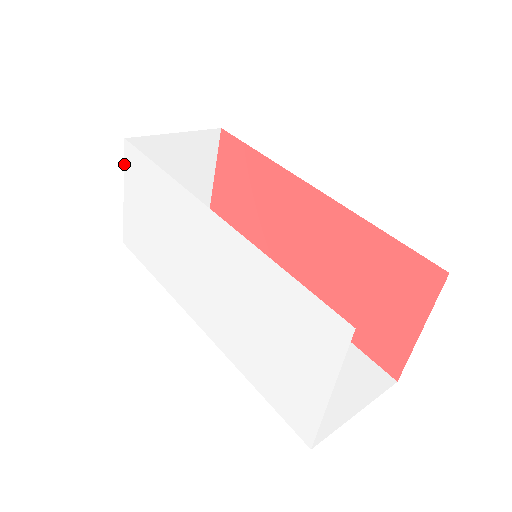
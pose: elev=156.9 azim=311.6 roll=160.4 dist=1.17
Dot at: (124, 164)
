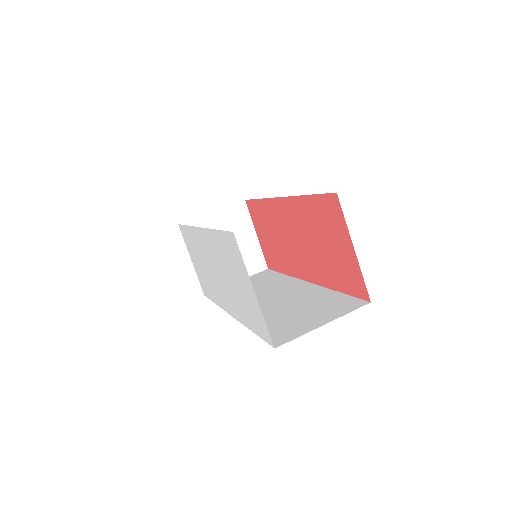
Dot at: (184, 240)
